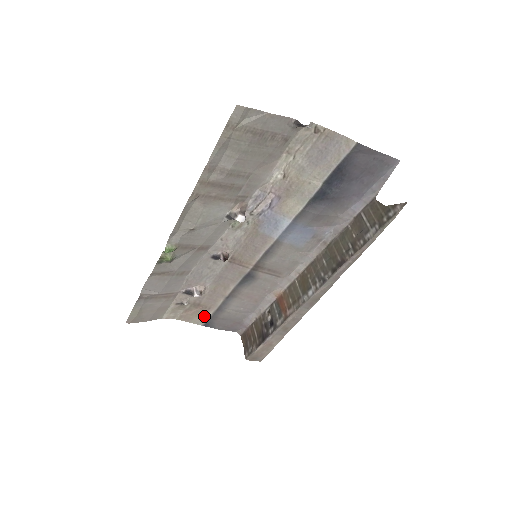
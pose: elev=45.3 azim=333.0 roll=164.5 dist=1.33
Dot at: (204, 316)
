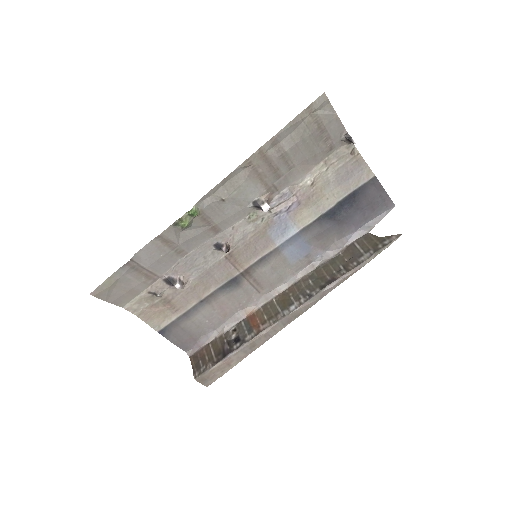
Dot at: (166, 319)
